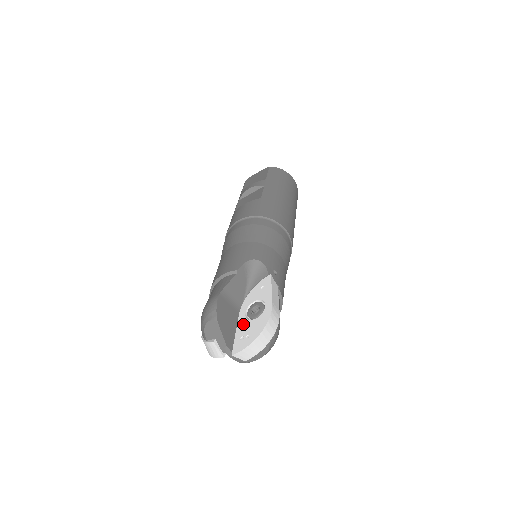
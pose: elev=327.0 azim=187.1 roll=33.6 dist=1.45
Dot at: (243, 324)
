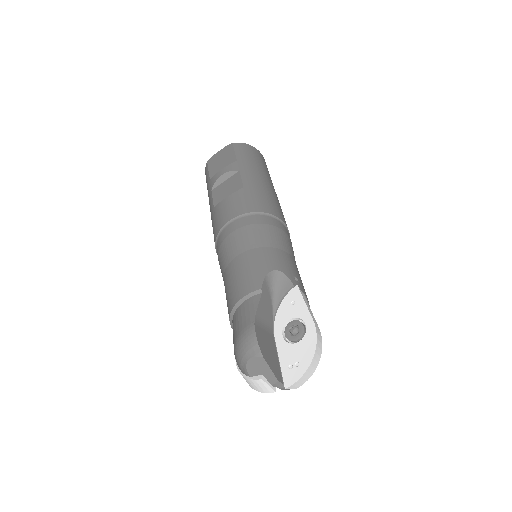
Dot at: (285, 349)
